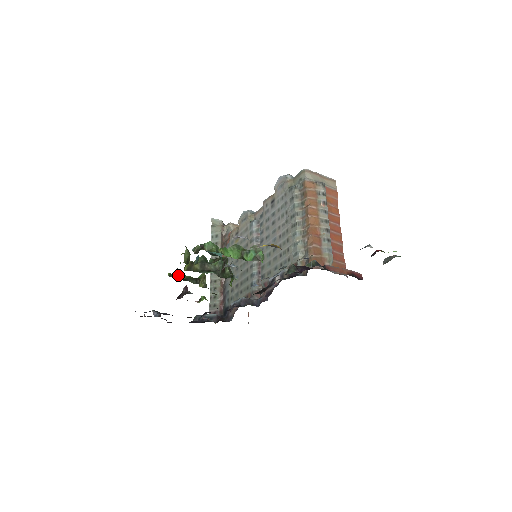
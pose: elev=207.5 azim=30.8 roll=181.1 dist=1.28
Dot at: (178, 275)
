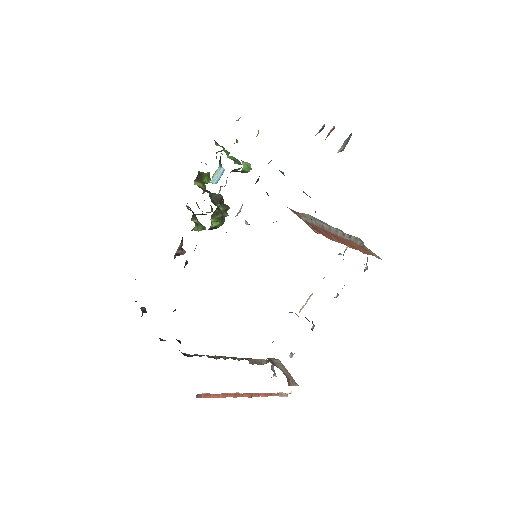
Dot at: (188, 208)
